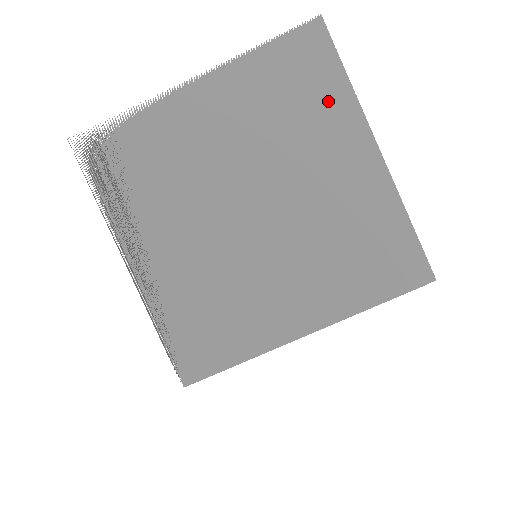
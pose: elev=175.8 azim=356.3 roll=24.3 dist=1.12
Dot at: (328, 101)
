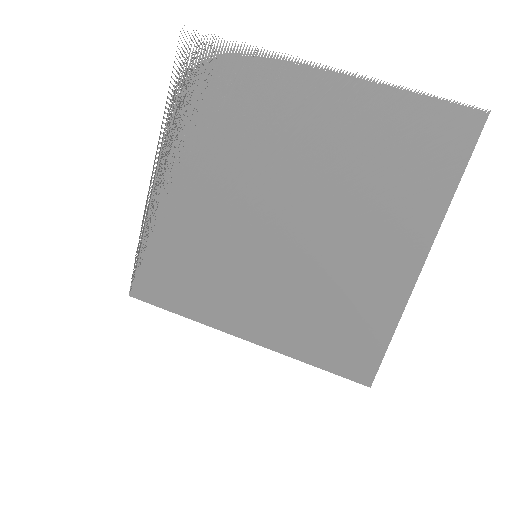
Dot at: (422, 191)
